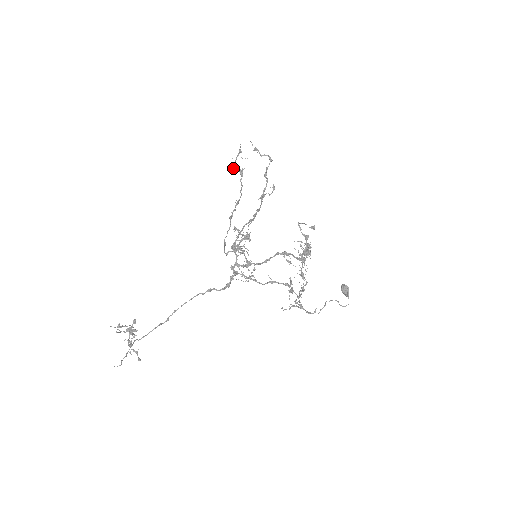
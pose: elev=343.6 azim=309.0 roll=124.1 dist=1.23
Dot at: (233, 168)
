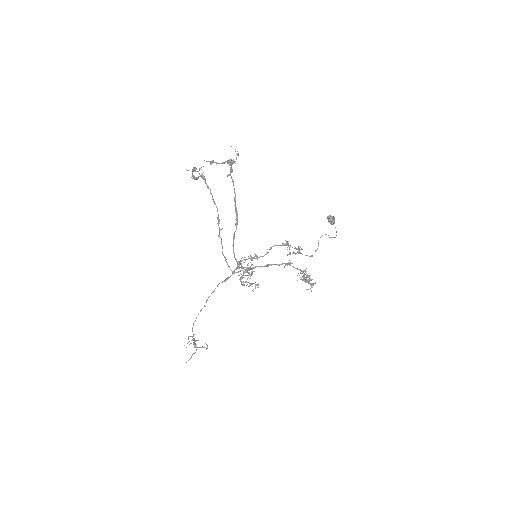
Dot at: (191, 177)
